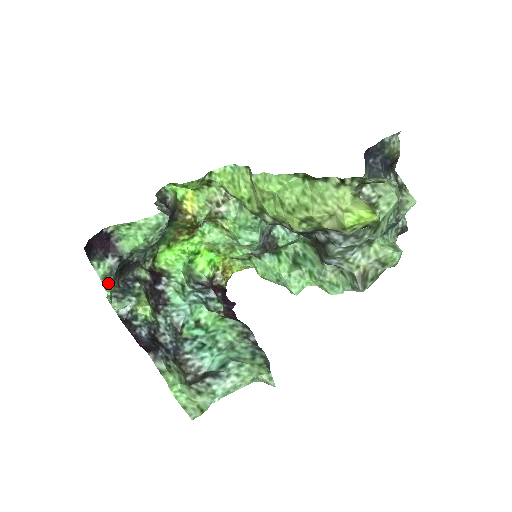
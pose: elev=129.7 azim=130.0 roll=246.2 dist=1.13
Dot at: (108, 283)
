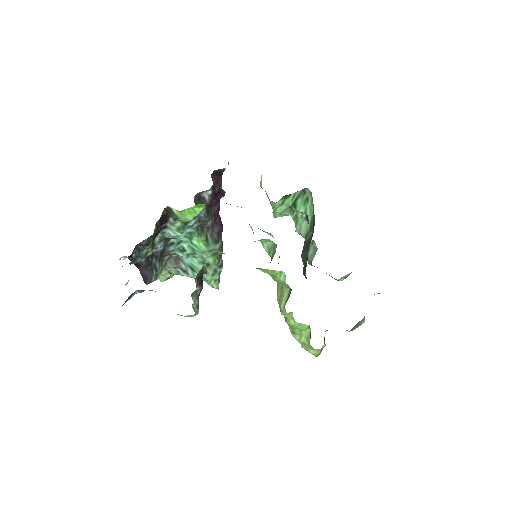
Dot at: occluded
